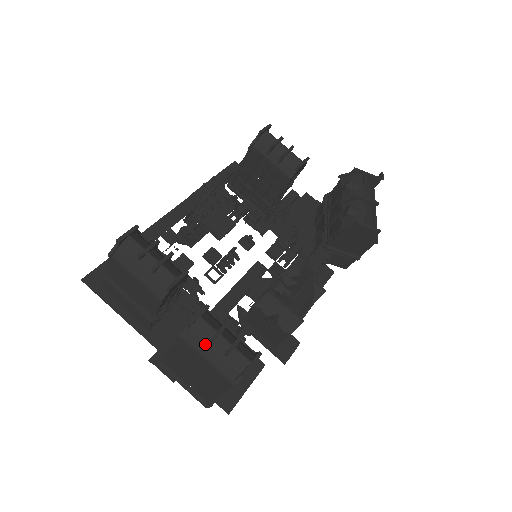
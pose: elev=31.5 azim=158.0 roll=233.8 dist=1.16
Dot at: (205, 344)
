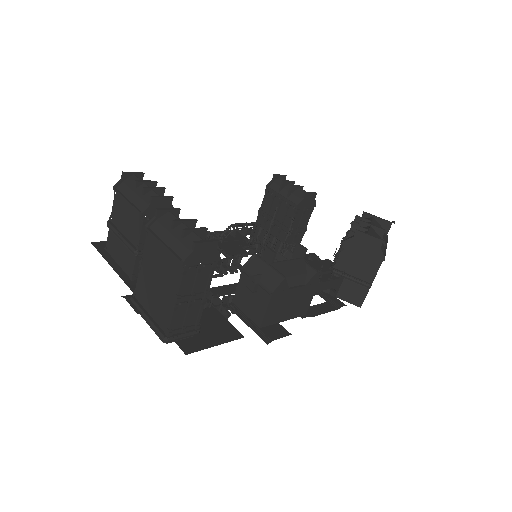
Dot at: (167, 230)
